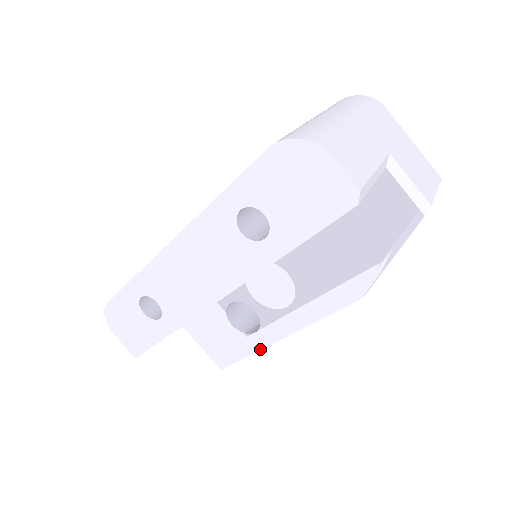
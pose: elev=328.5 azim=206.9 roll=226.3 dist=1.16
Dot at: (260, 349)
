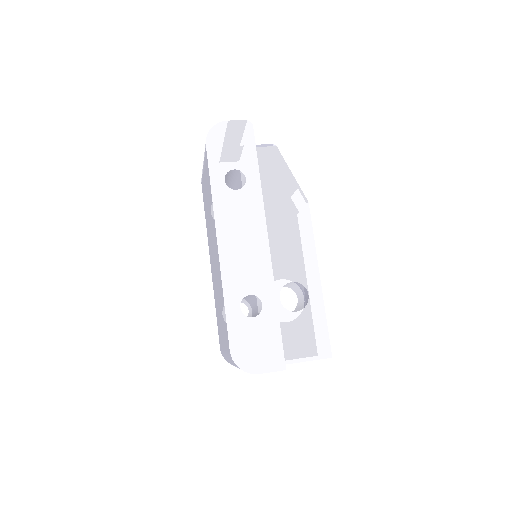
Dot at: (323, 302)
